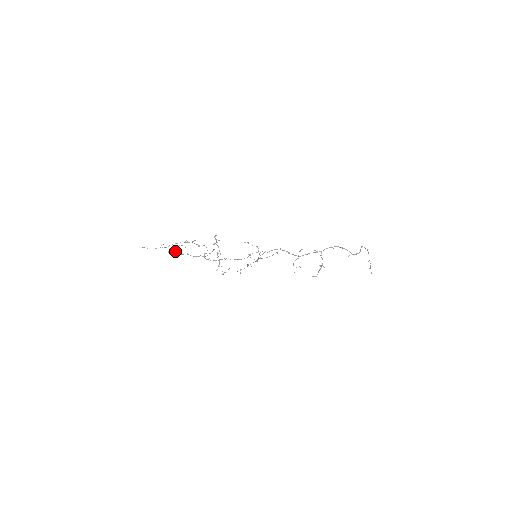
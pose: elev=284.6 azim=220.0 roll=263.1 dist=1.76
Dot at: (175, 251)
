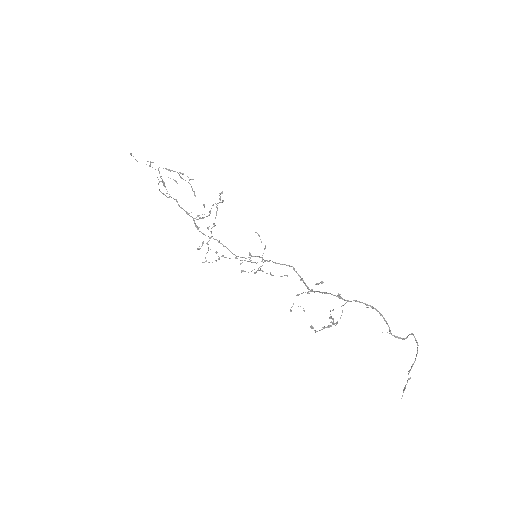
Dot at: (164, 185)
